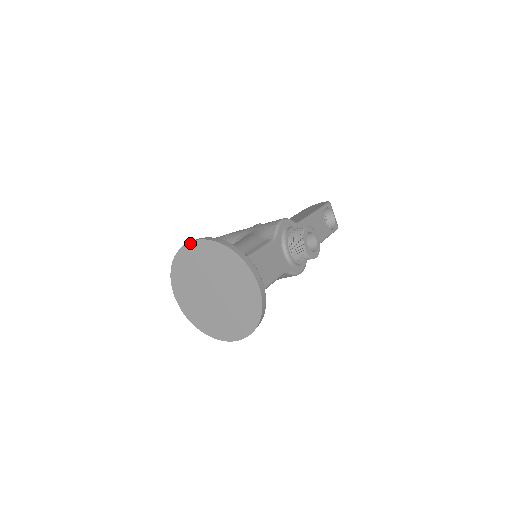
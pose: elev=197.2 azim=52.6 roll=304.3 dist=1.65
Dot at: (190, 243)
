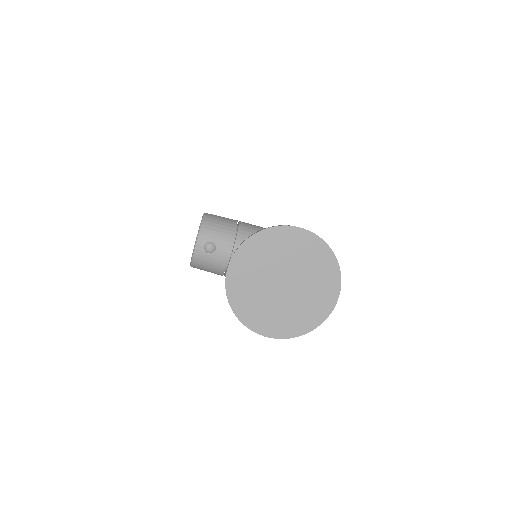
Dot at: (295, 227)
